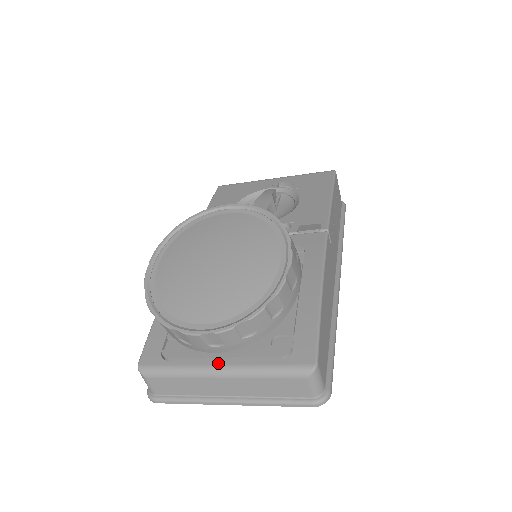
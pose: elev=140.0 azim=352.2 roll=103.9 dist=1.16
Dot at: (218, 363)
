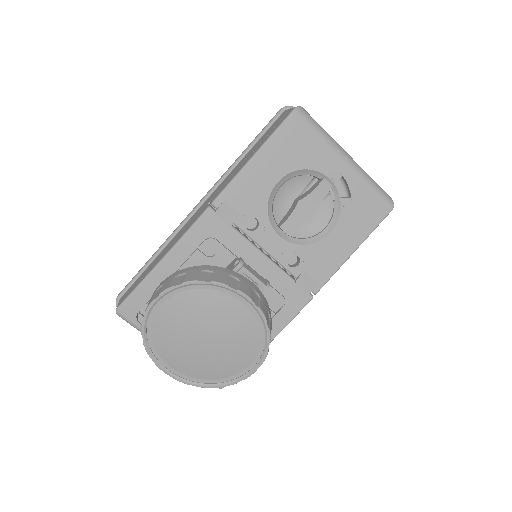
Dot at: occluded
